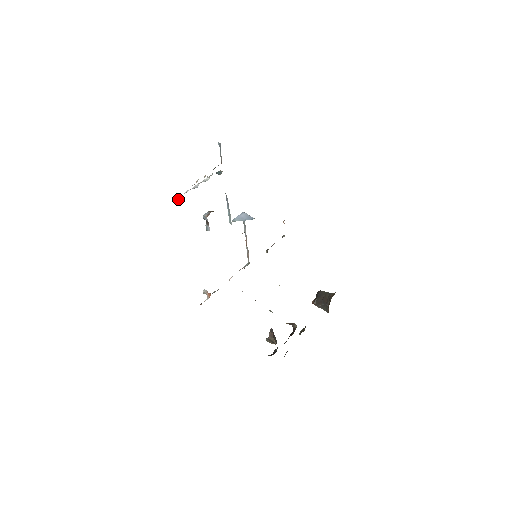
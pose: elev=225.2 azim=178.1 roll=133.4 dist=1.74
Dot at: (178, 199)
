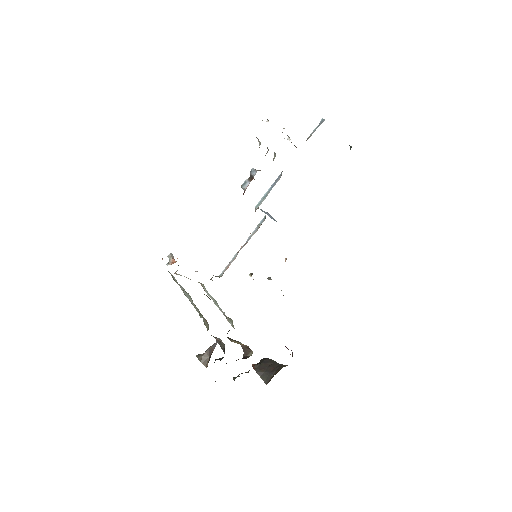
Dot at: occluded
